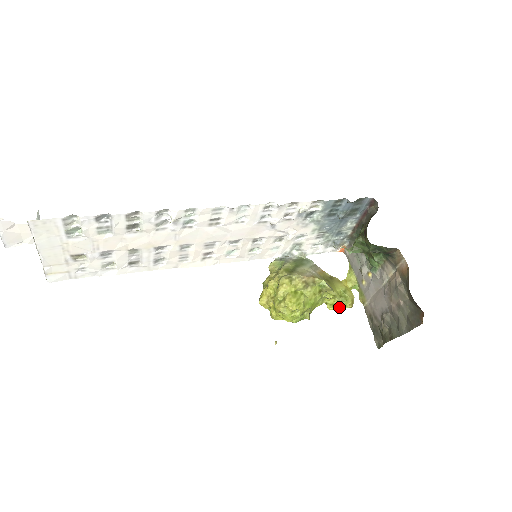
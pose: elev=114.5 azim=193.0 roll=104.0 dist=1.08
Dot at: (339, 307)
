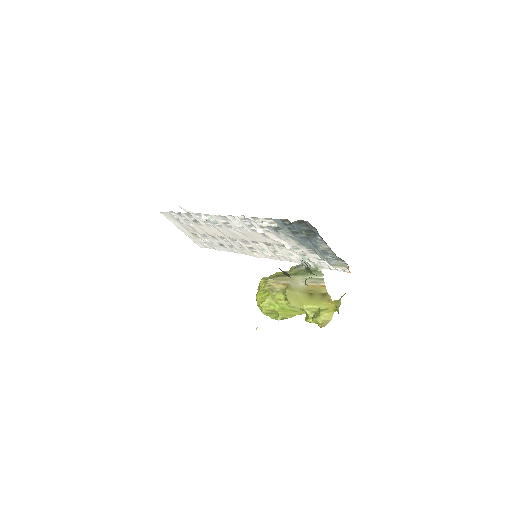
Dot at: (311, 322)
